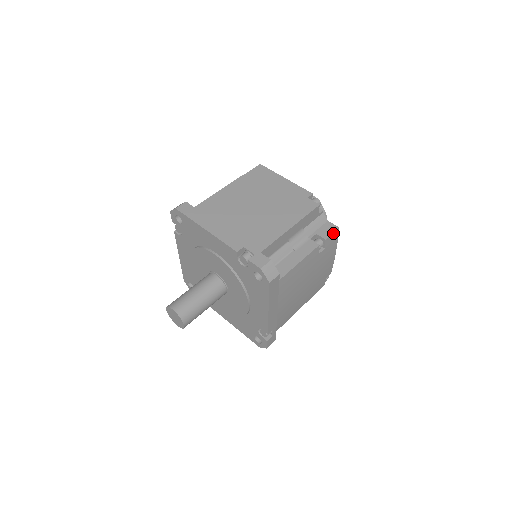
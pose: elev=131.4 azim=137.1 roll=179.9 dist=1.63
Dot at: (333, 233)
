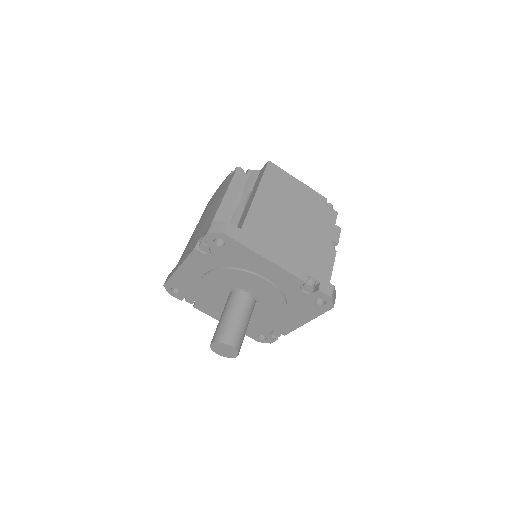
Dot at: (339, 235)
